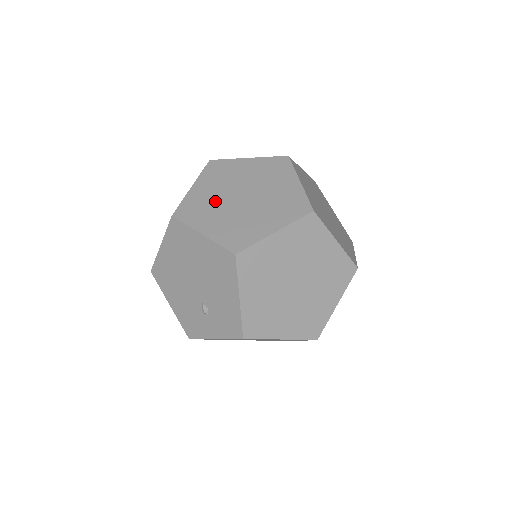
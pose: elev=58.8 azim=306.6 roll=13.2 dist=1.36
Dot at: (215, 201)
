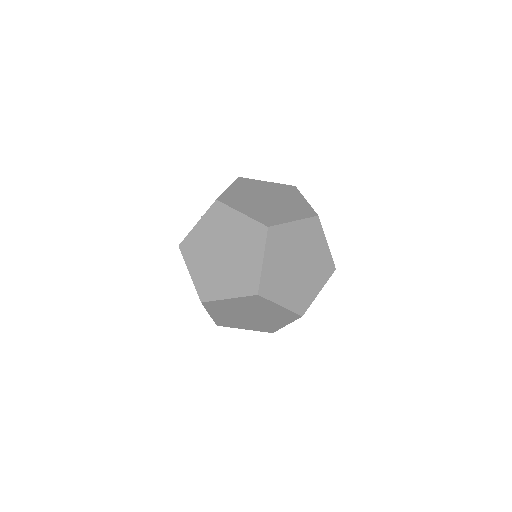
Dot at: occluded
